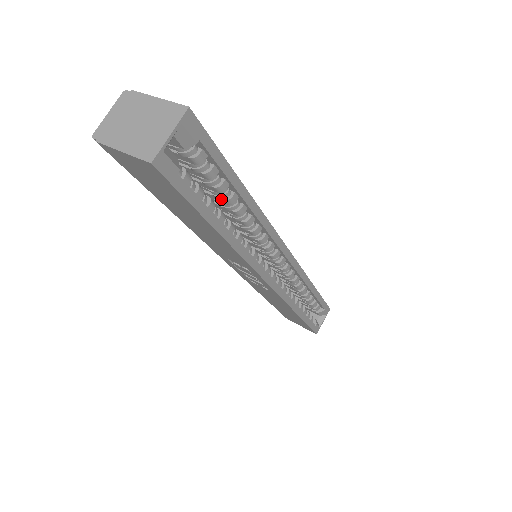
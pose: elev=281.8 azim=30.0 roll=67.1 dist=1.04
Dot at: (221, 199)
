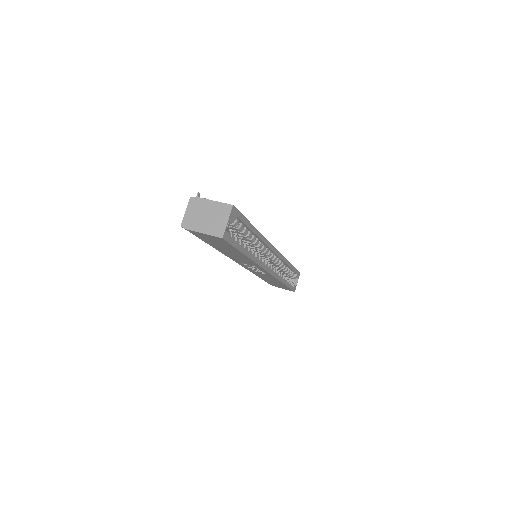
Dot at: (243, 236)
